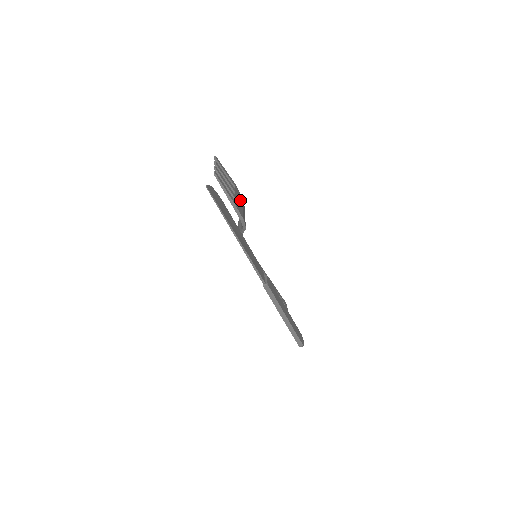
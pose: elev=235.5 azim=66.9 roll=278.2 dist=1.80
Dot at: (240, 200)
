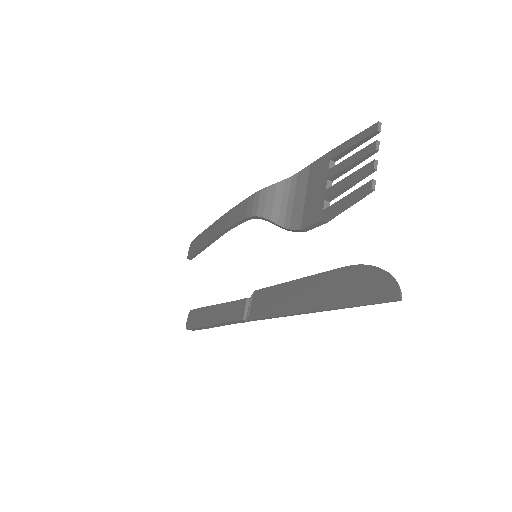
Dot at: occluded
